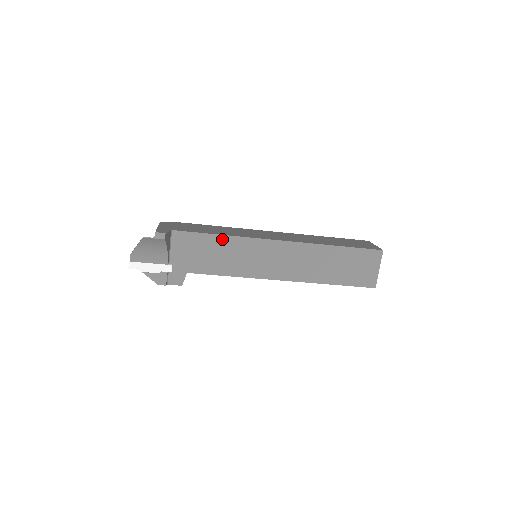
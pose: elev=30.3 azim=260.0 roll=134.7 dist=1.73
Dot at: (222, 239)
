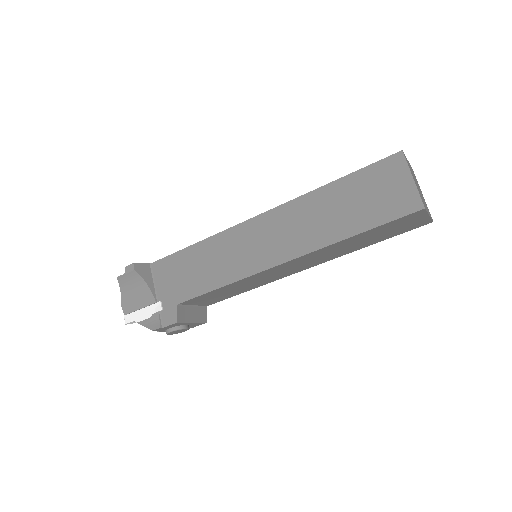
Dot at: (198, 247)
